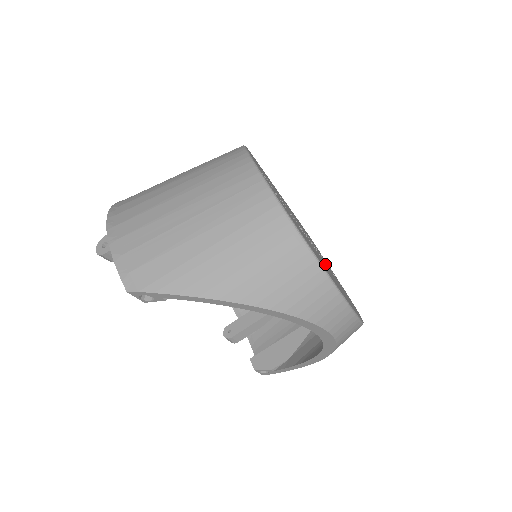
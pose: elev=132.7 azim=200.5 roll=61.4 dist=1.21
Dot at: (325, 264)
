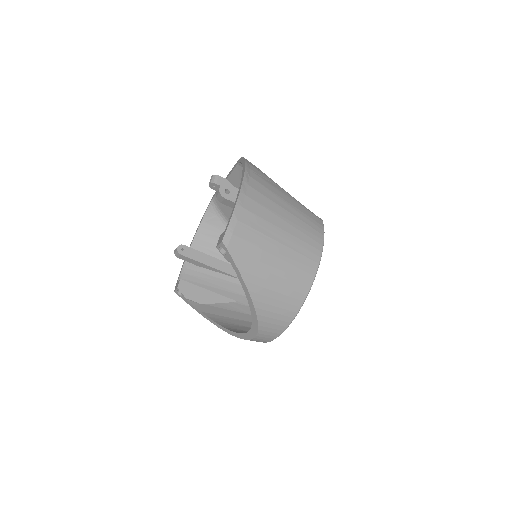
Dot at: occluded
